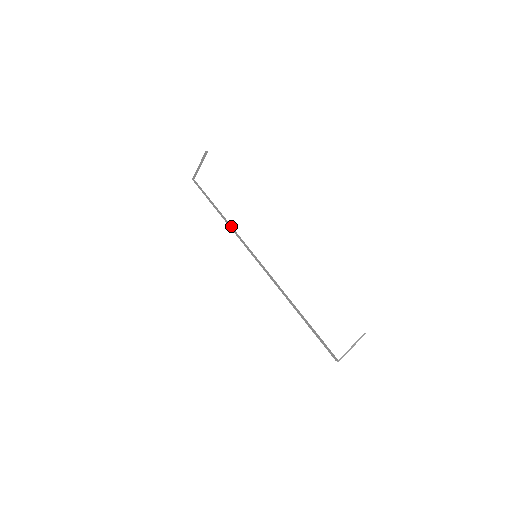
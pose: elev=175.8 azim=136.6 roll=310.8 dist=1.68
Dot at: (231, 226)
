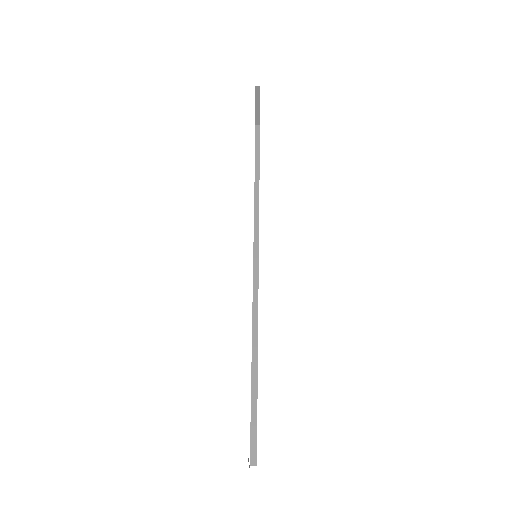
Dot at: (258, 202)
